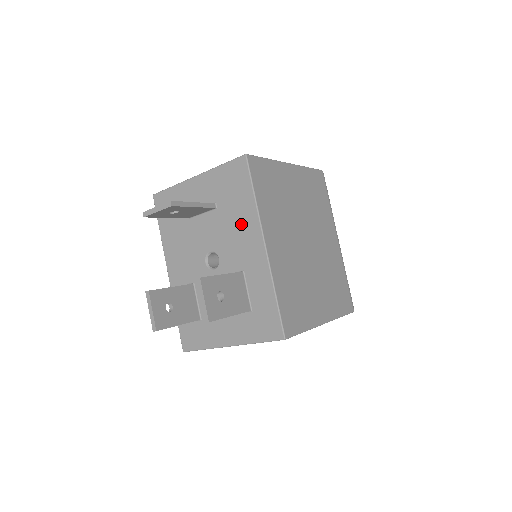
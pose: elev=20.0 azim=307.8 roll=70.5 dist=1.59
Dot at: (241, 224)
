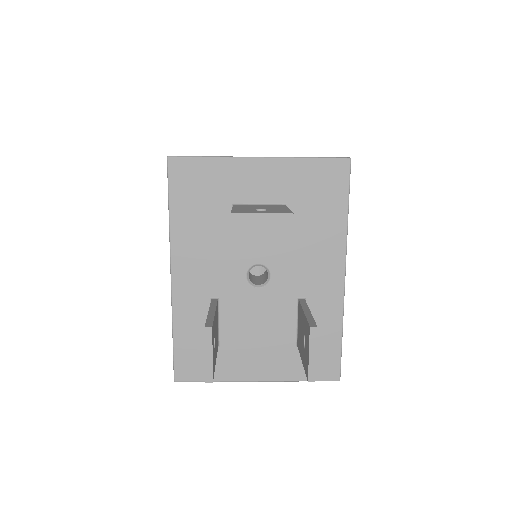
Dot at: (318, 242)
